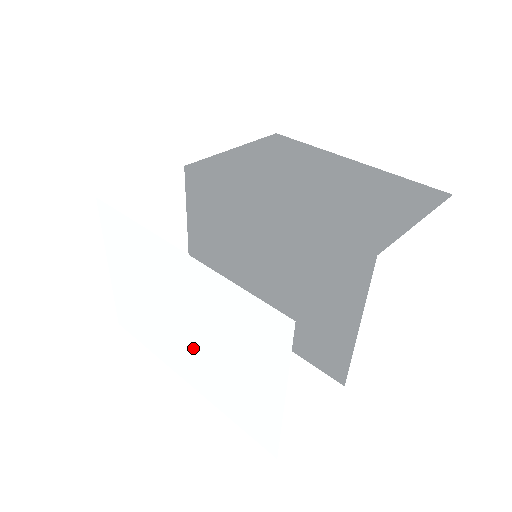
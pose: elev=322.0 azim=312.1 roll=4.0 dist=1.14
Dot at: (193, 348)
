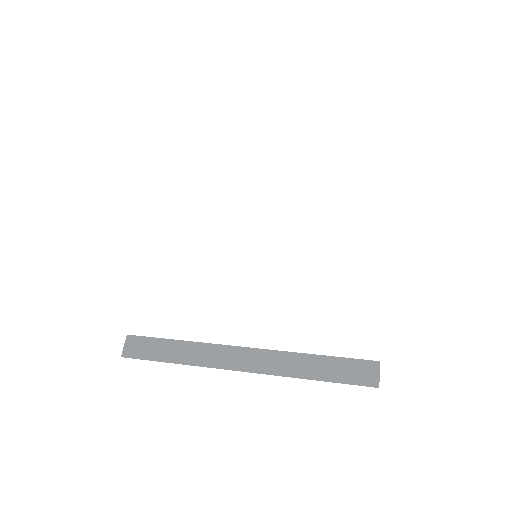
Dot at: (236, 264)
